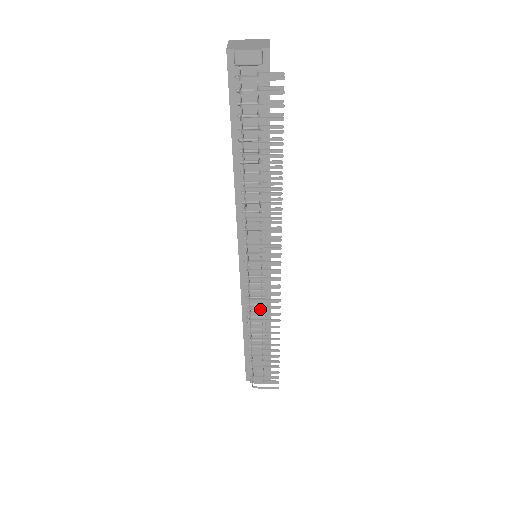
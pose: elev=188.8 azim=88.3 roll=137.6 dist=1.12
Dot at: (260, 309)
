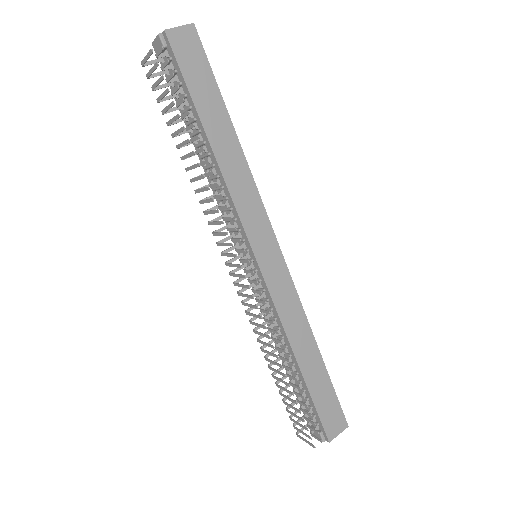
Dot at: (276, 325)
